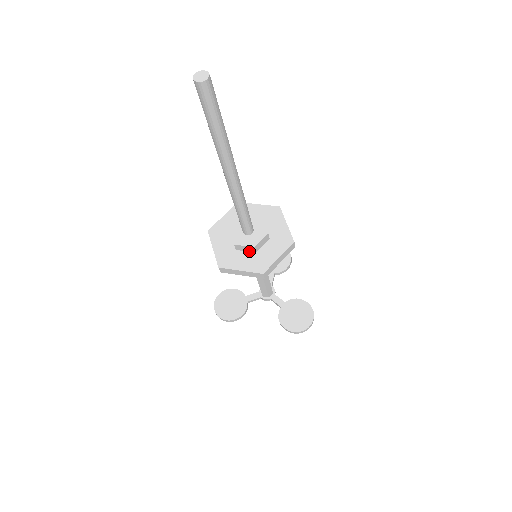
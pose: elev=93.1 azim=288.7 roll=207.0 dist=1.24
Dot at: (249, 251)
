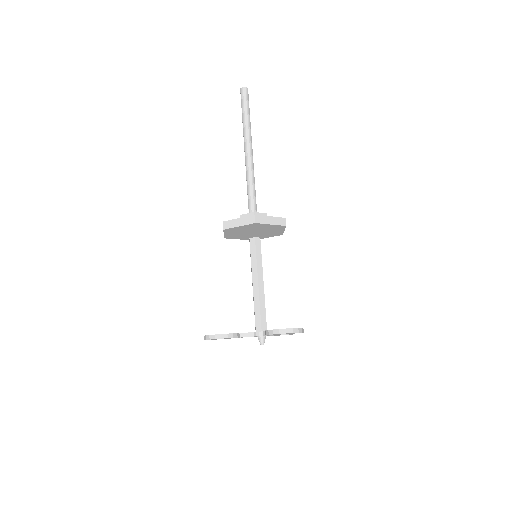
Dot at: occluded
